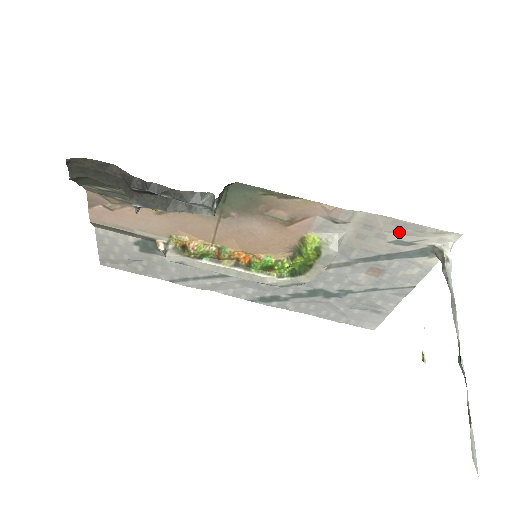
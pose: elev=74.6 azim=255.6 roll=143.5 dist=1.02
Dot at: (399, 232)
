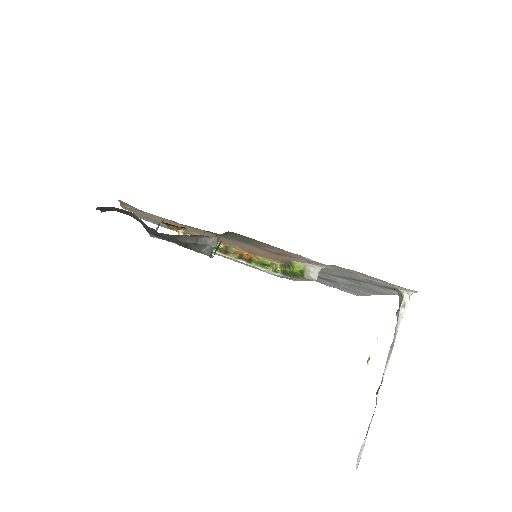
Dot at: (369, 278)
